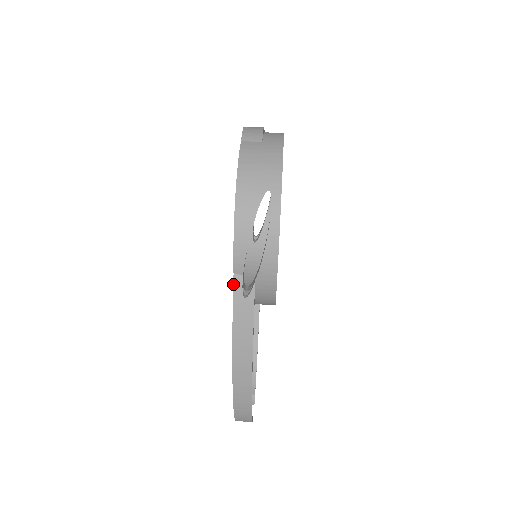
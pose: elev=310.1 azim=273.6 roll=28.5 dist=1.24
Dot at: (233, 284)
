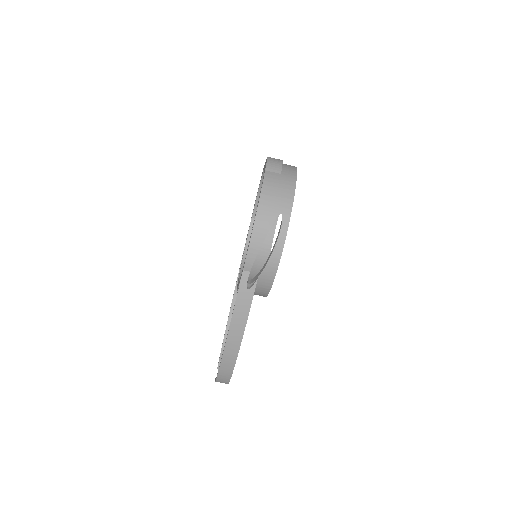
Dot at: (241, 277)
